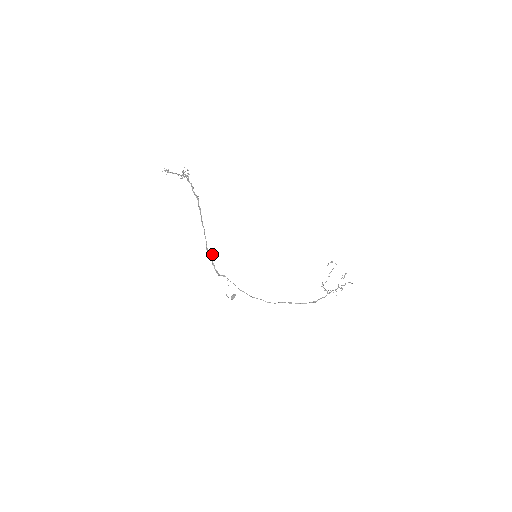
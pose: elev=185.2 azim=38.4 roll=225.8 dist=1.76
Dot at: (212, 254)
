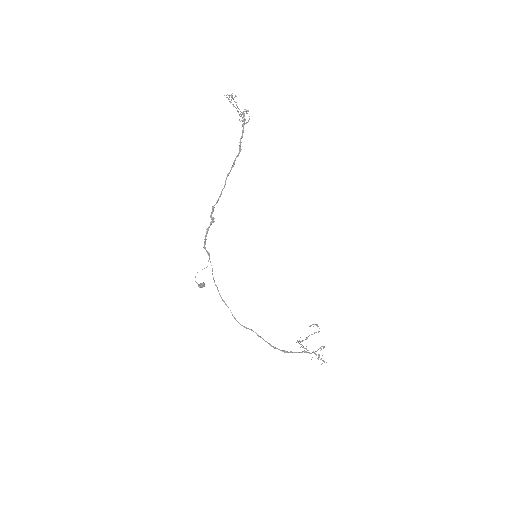
Dot at: (214, 218)
